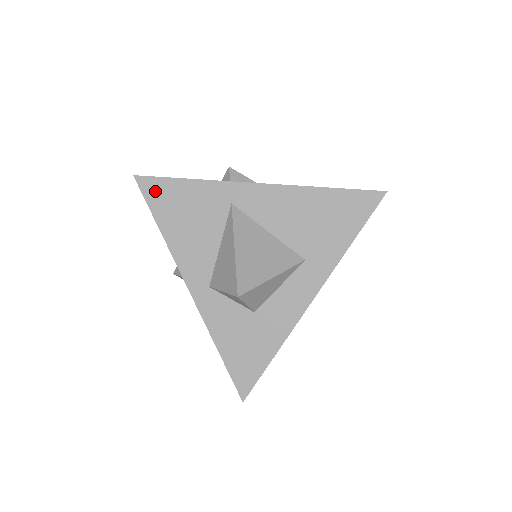
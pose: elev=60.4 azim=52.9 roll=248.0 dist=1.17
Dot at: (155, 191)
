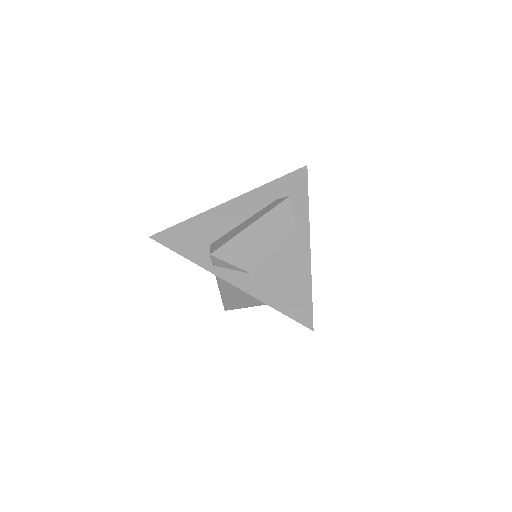
Dot at: occluded
